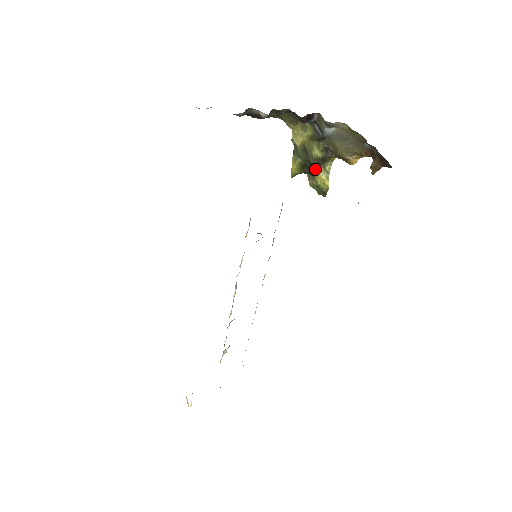
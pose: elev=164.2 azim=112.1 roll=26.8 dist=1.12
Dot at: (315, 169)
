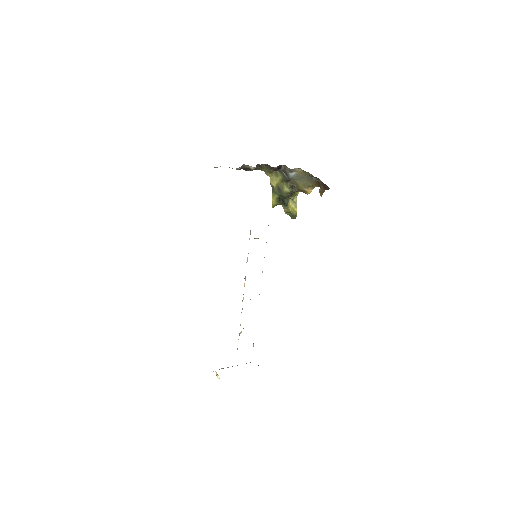
Dot at: (287, 201)
